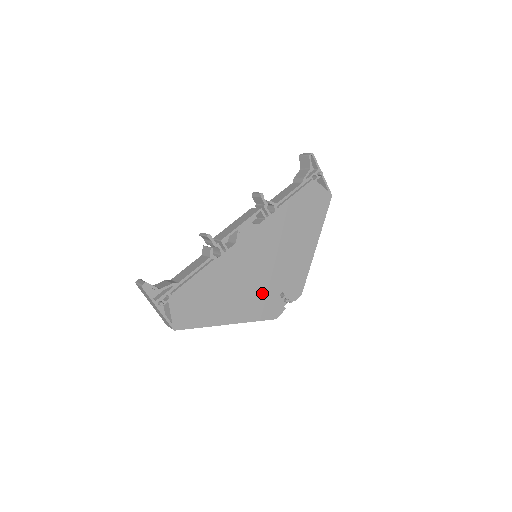
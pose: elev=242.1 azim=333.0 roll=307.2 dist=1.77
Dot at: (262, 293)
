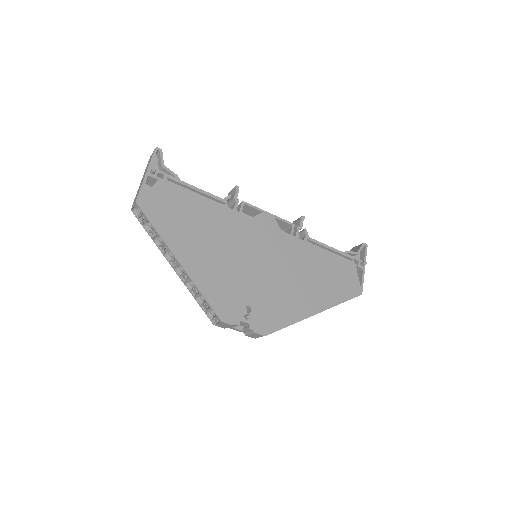
Dot at: (233, 281)
